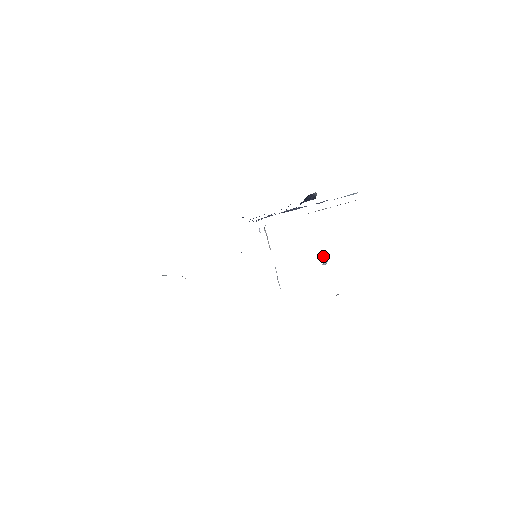
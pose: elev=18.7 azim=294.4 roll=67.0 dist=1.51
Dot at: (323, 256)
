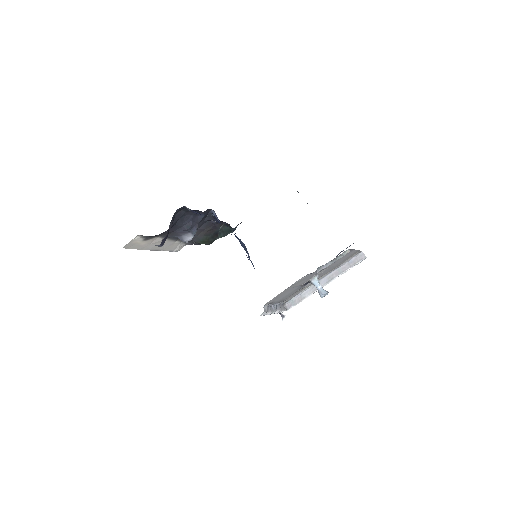
Dot at: occluded
